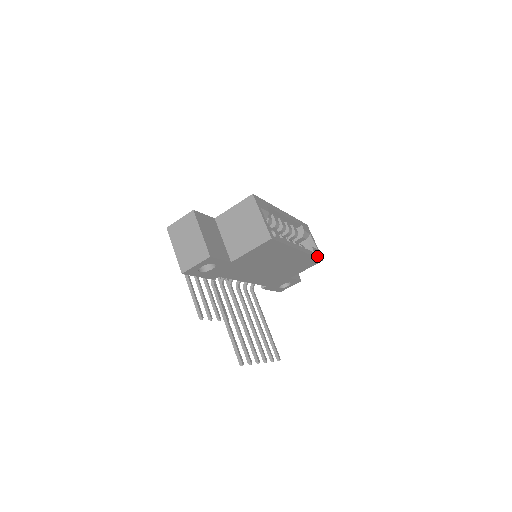
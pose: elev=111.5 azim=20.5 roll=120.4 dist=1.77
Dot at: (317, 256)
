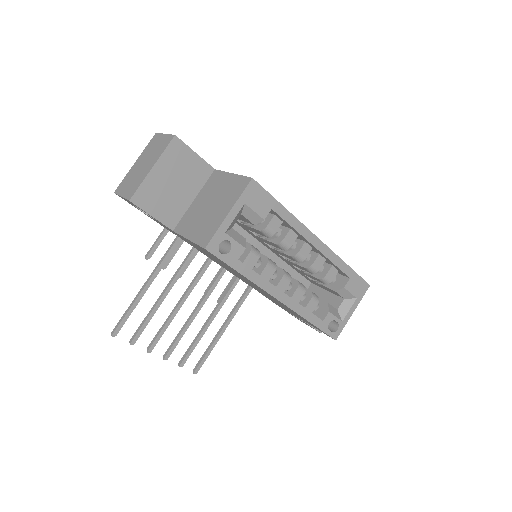
Dot at: (324, 328)
